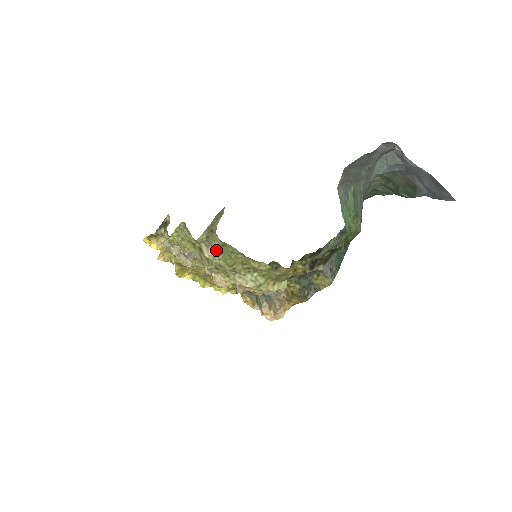
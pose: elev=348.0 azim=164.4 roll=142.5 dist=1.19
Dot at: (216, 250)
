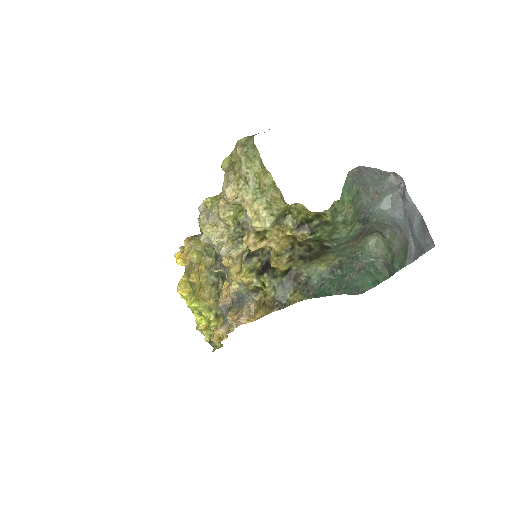
Dot at: (246, 149)
